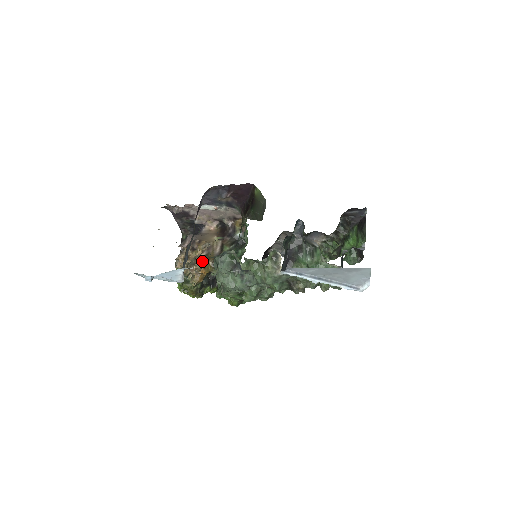
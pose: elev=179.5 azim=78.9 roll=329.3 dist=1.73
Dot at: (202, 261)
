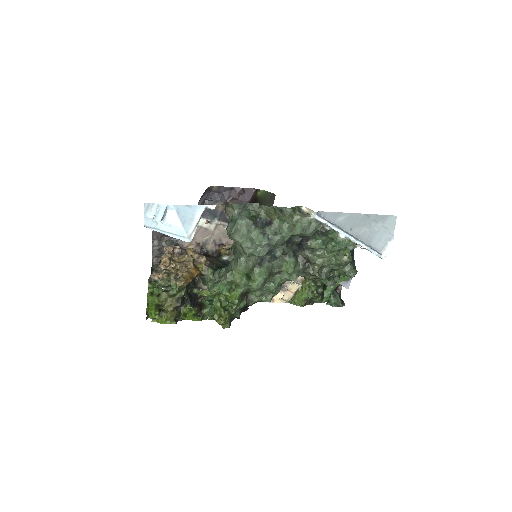
Dot at: (193, 260)
